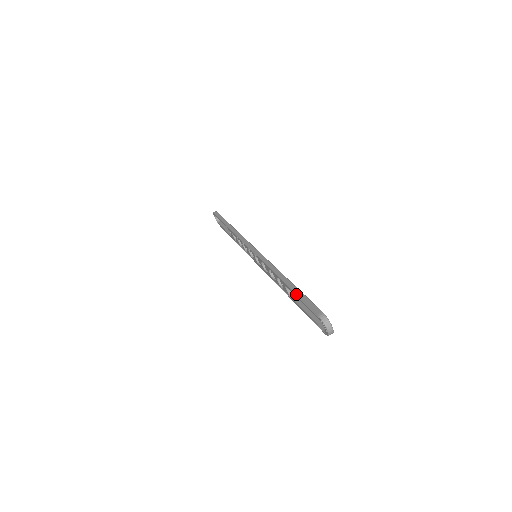
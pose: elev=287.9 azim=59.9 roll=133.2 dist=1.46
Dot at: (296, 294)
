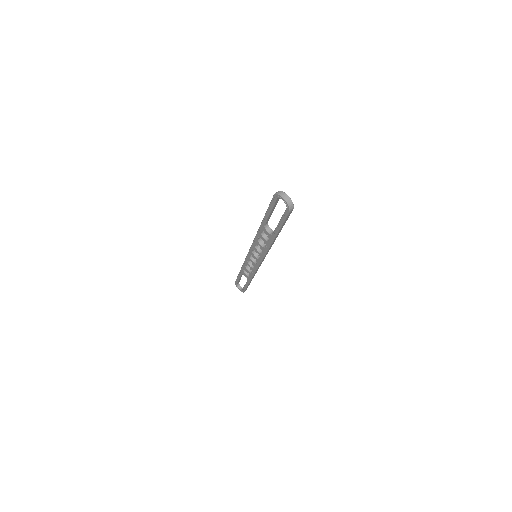
Dot at: (266, 212)
